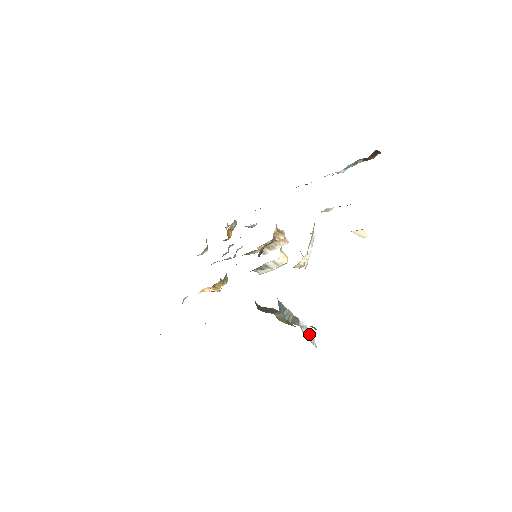
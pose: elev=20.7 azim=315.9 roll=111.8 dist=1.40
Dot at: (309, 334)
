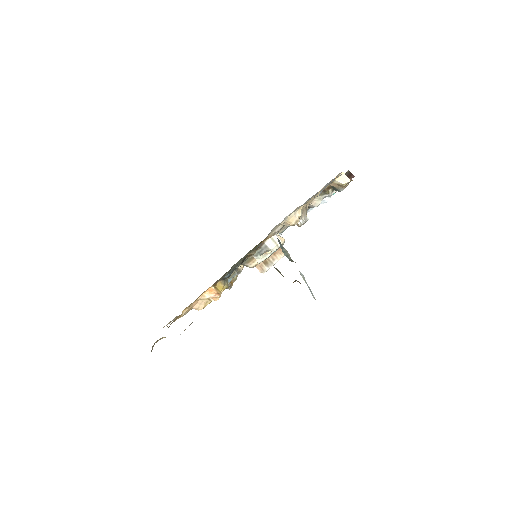
Dot at: (307, 285)
